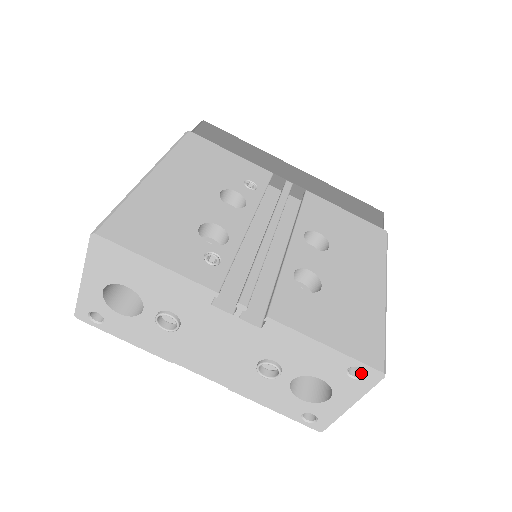
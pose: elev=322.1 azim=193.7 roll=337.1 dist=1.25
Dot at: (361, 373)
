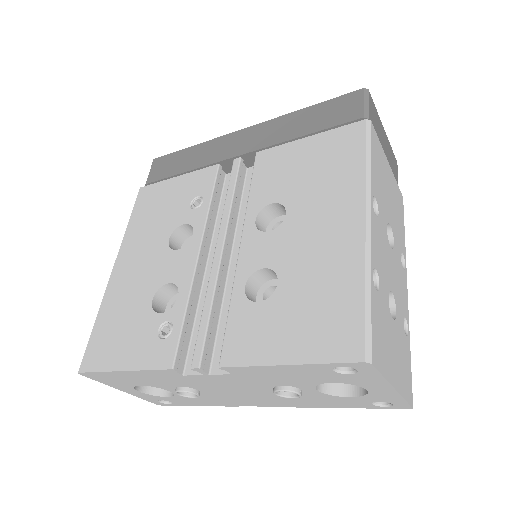
Dot at: occluded
